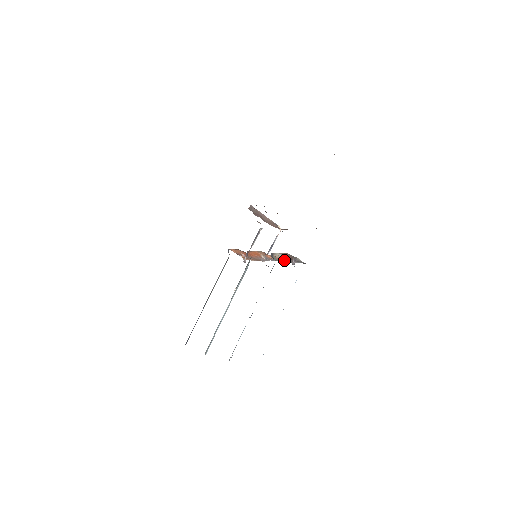
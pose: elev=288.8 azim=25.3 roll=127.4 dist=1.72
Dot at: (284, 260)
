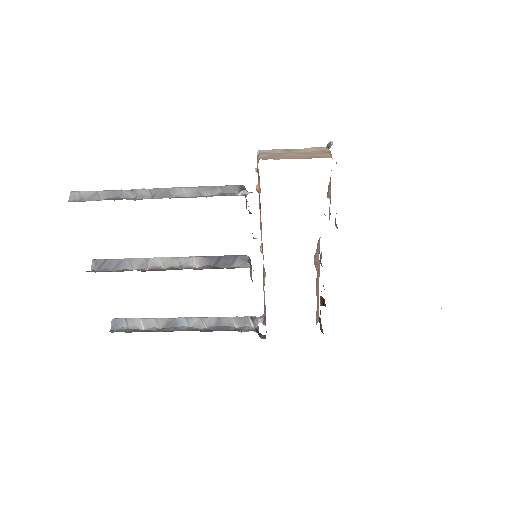
Dot at: (264, 294)
